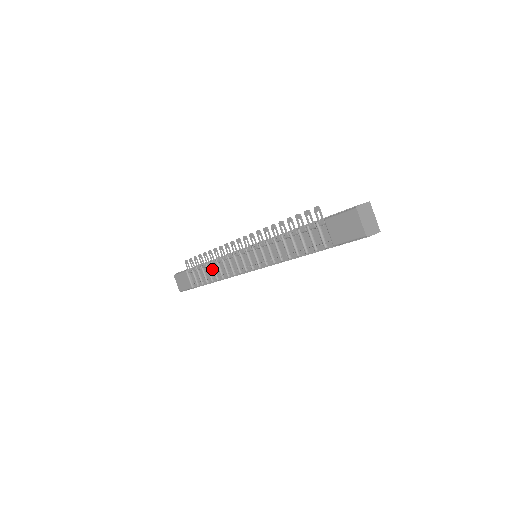
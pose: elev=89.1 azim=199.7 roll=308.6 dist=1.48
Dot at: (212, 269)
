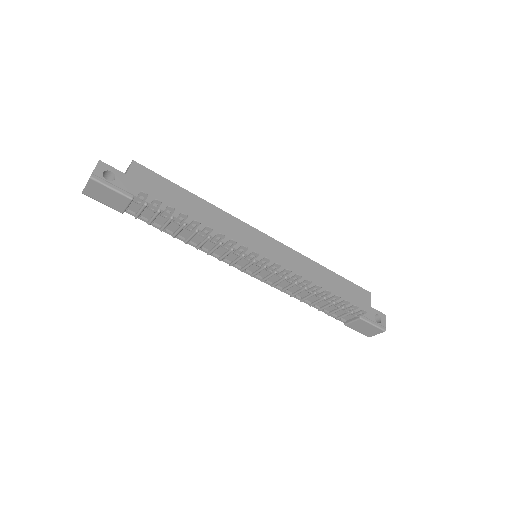
Dot at: (188, 232)
